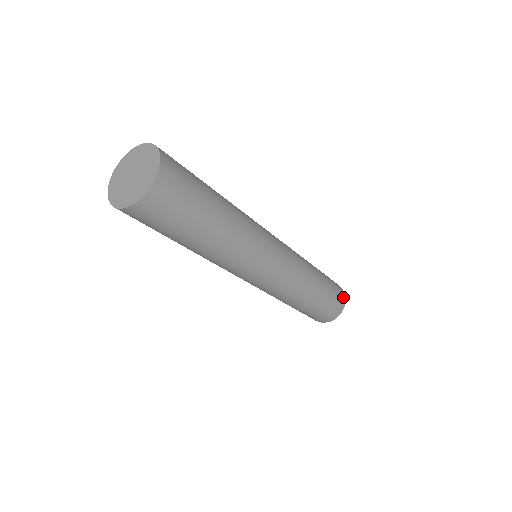
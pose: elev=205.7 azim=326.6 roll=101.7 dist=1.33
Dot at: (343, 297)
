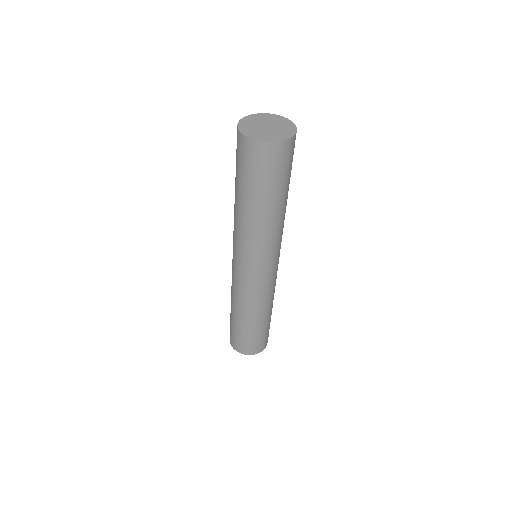
Dot at: (258, 350)
